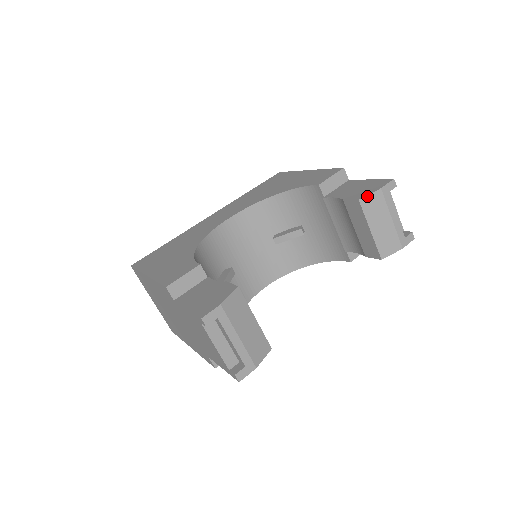
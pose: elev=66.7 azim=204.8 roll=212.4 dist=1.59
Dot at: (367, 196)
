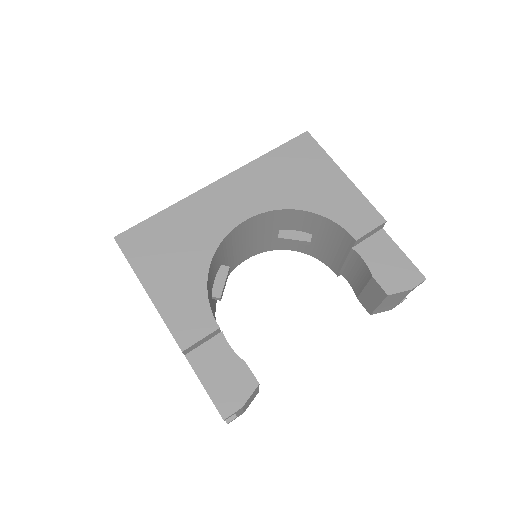
Dot at: (397, 293)
